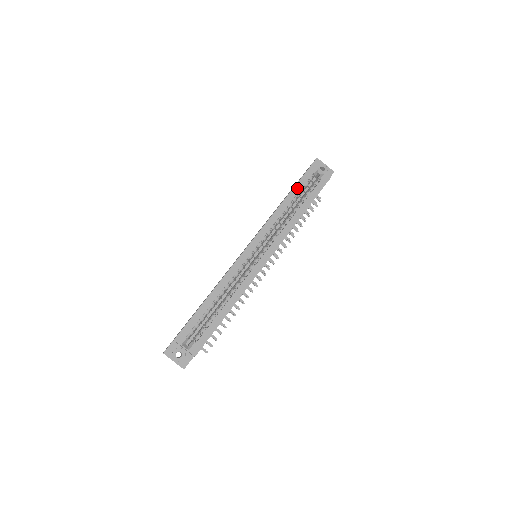
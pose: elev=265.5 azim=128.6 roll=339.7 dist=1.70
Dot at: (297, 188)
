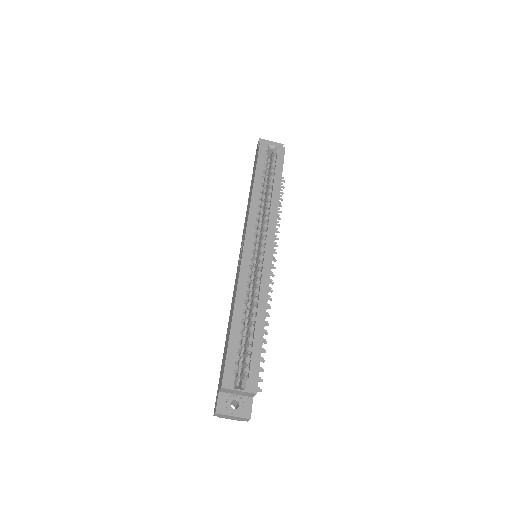
Dot at: (259, 169)
